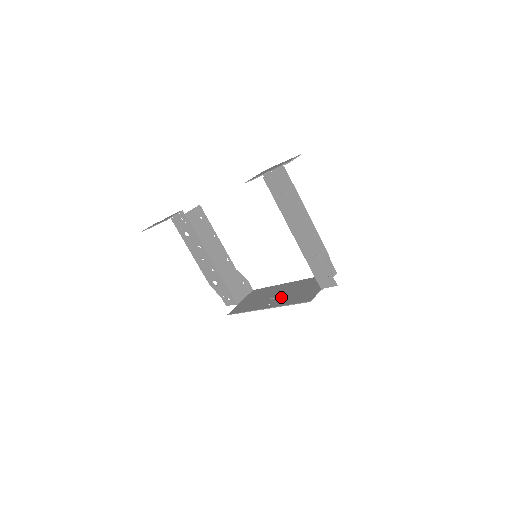
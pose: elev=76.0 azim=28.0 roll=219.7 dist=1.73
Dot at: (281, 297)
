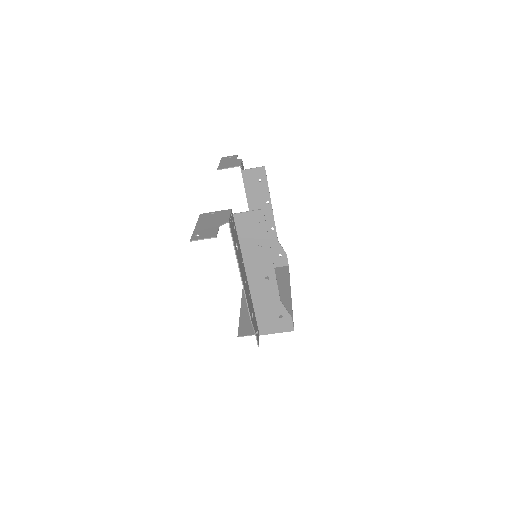
Dot at: occluded
